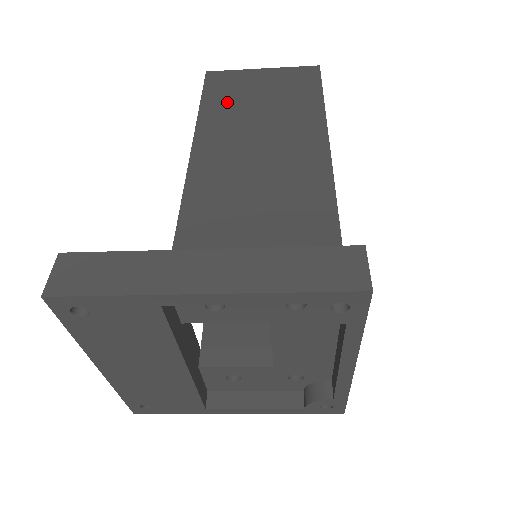
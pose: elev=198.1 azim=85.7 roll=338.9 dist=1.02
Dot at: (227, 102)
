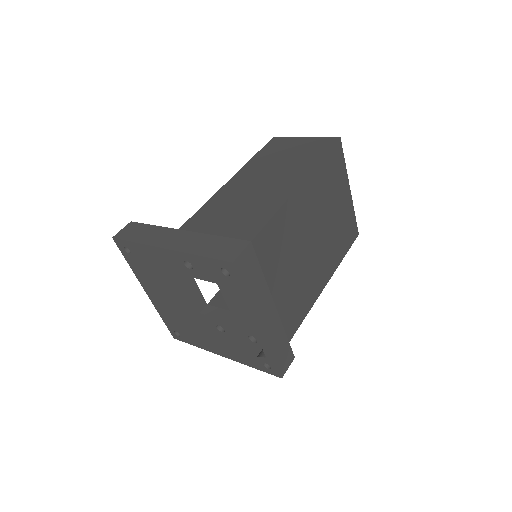
Dot at: (267, 157)
